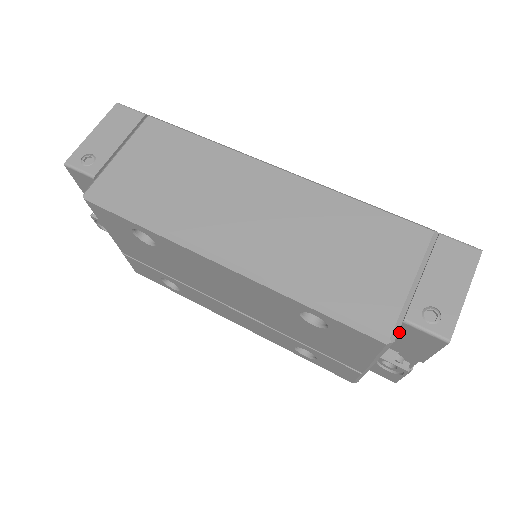
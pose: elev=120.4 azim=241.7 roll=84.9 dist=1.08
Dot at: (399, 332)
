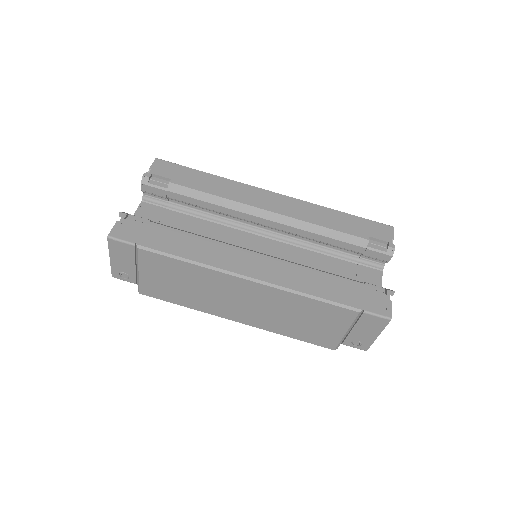
Dot at: occluded
